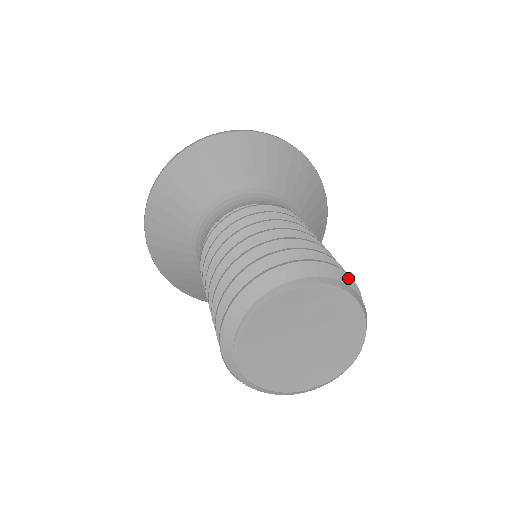
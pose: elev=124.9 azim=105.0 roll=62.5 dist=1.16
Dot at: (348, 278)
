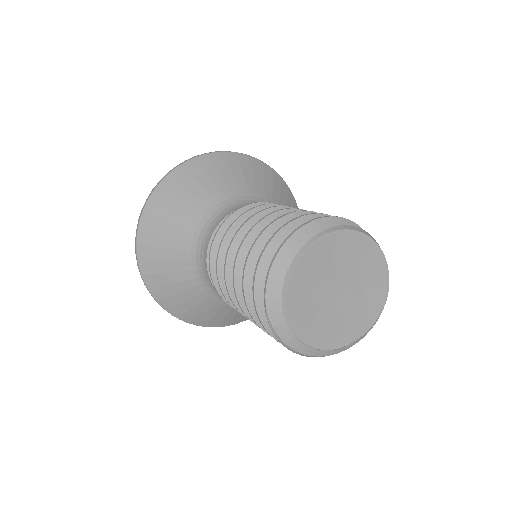
Dot at: occluded
